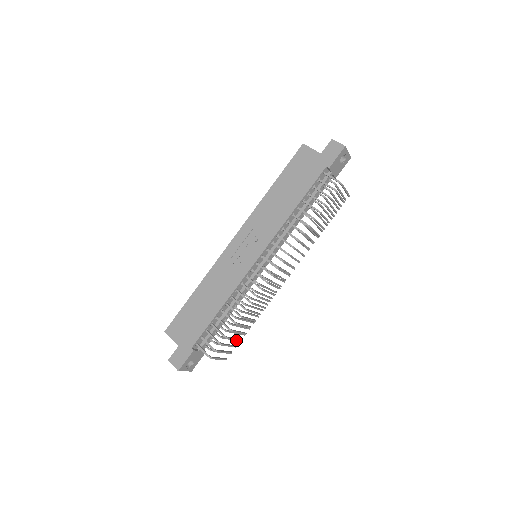
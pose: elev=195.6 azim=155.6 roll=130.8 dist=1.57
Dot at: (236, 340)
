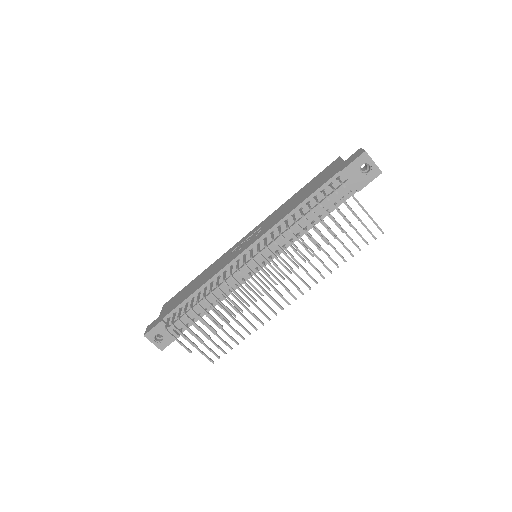
Dot at: (201, 331)
